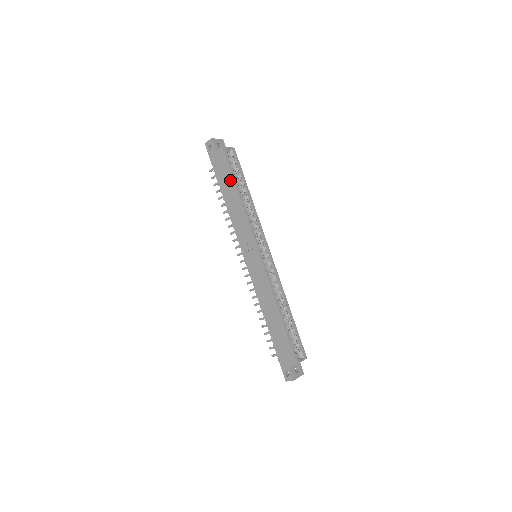
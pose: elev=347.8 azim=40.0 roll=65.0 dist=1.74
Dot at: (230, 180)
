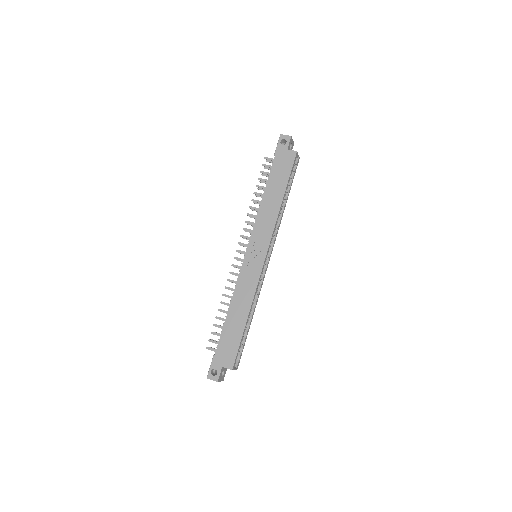
Dot at: (284, 181)
